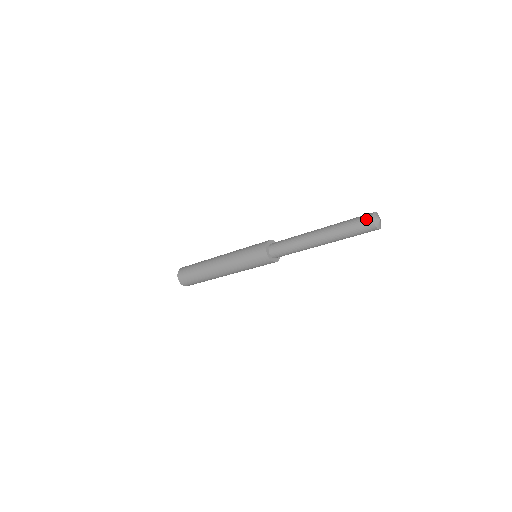
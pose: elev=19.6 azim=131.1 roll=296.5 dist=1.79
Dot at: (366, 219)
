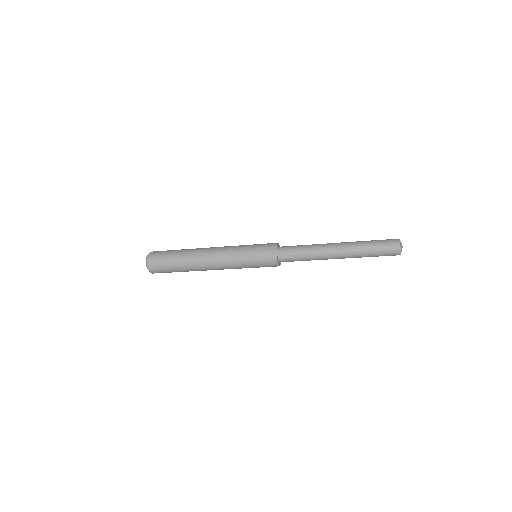
Dot at: (393, 243)
